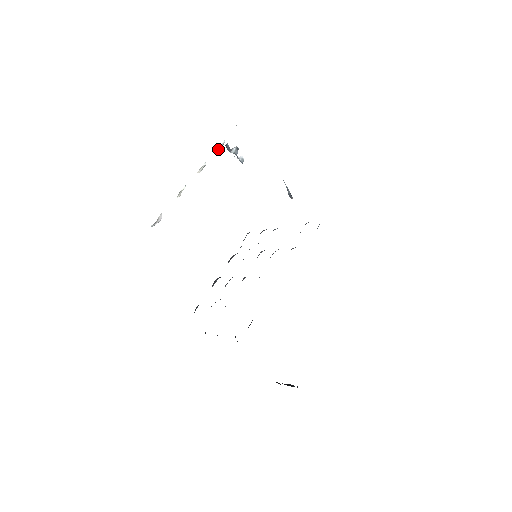
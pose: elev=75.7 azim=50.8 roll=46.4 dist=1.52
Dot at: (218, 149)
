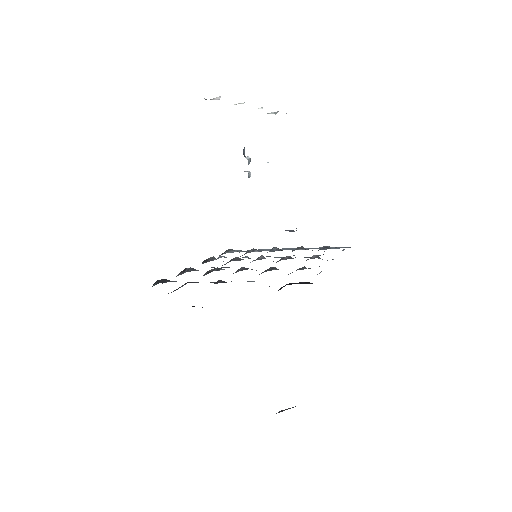
Dot at: (270, 113)
